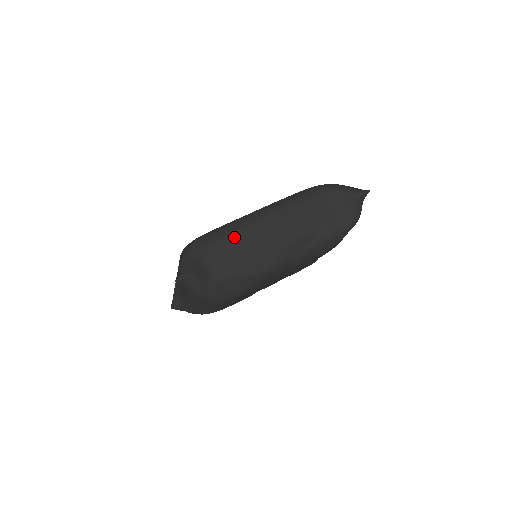
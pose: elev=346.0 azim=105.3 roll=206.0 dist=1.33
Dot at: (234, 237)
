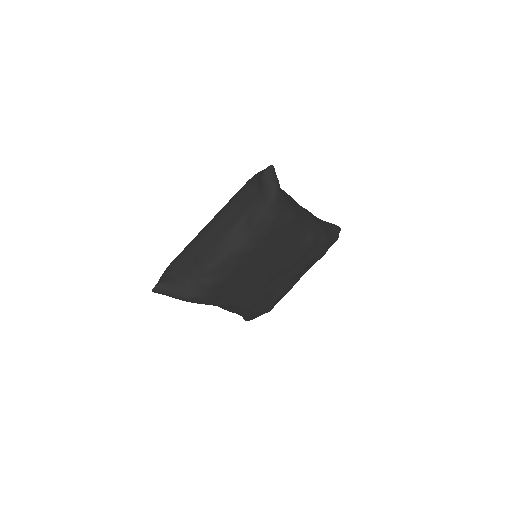
Dot at: (190, 248)
